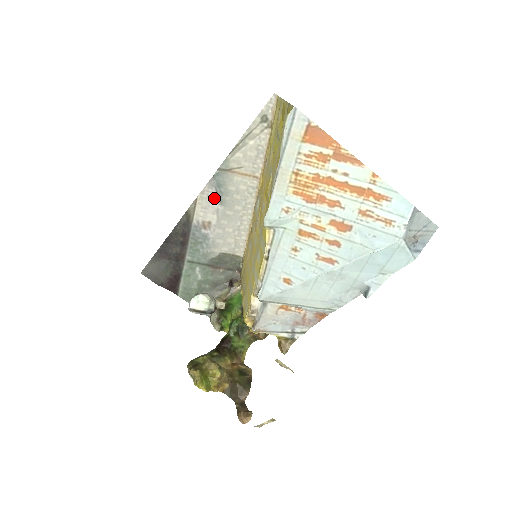
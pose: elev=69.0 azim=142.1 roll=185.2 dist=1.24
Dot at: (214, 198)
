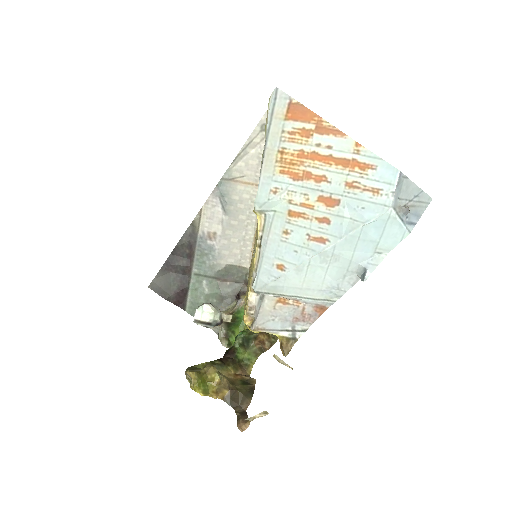
Dot at: (218, 208)
